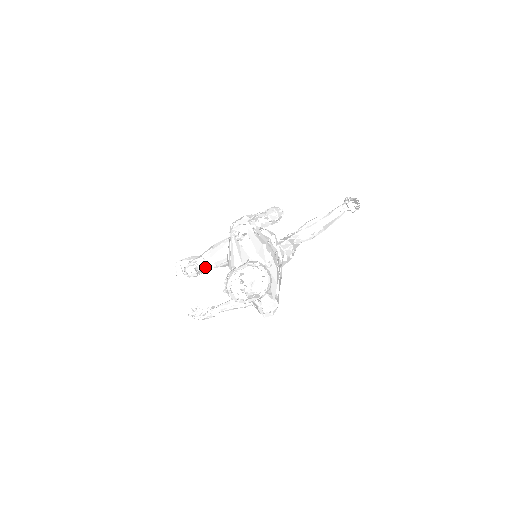
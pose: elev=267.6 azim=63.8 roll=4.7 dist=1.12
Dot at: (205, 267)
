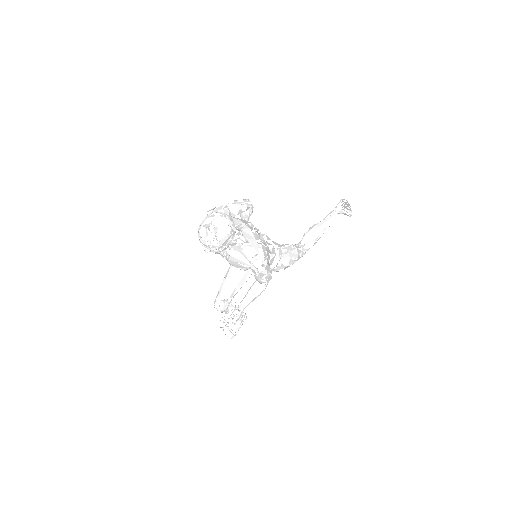
Dot at: (231, 298)
